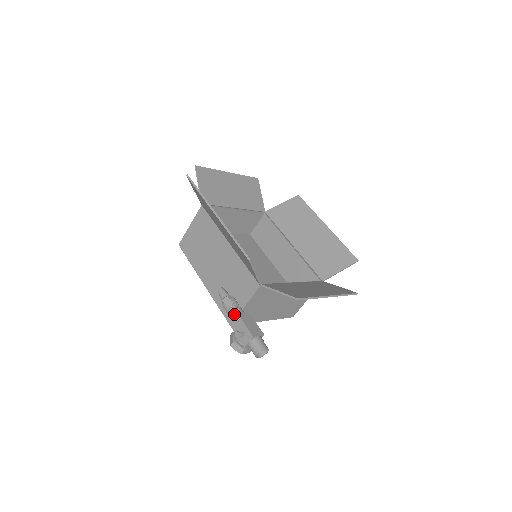
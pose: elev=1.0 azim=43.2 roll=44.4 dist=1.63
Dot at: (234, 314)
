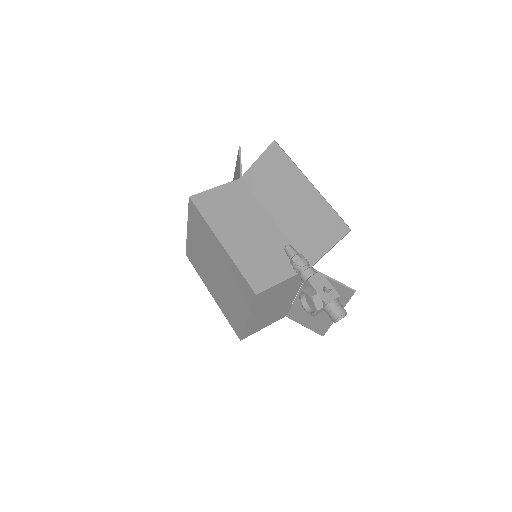
Dot at: (314, 271)
